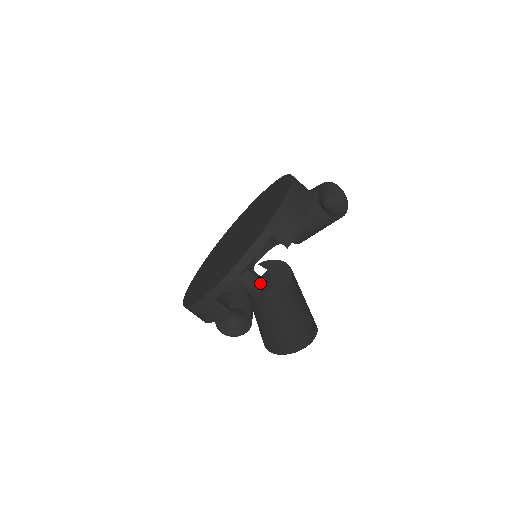
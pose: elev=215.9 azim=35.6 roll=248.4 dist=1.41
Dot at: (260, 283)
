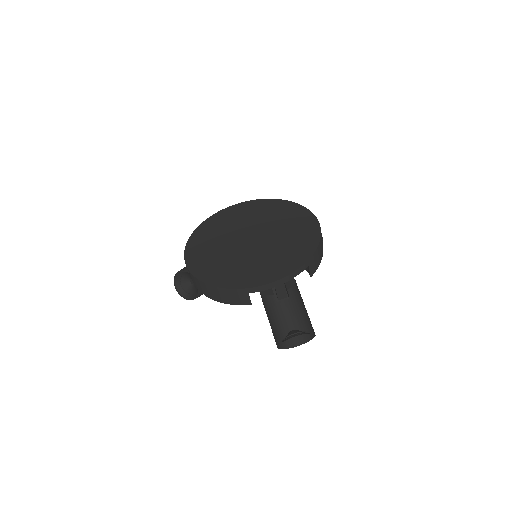
Dot at: (285, 295)
